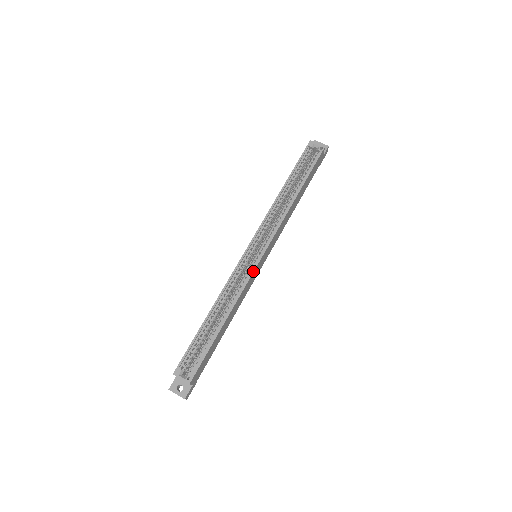
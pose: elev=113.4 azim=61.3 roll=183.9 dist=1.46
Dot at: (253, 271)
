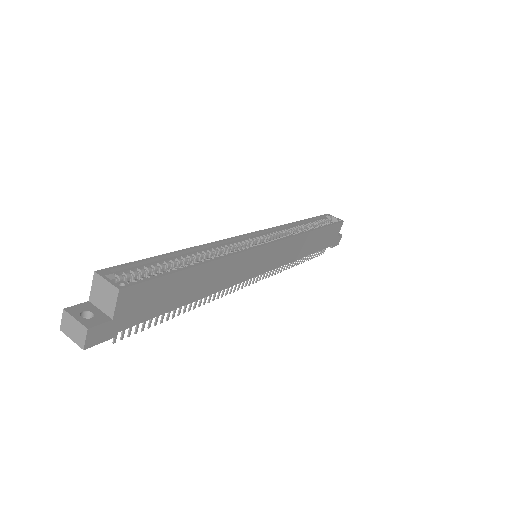
Dot at: (257, 246)
